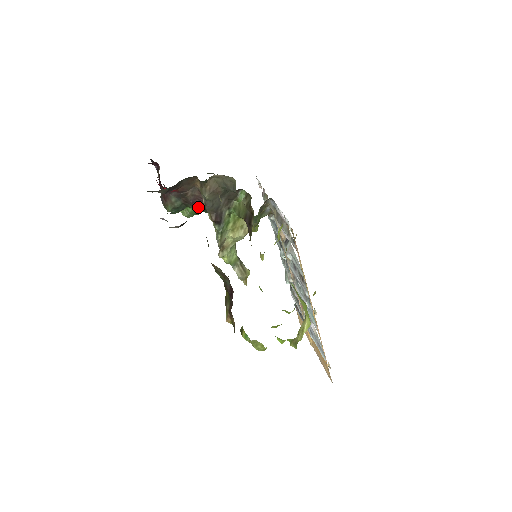
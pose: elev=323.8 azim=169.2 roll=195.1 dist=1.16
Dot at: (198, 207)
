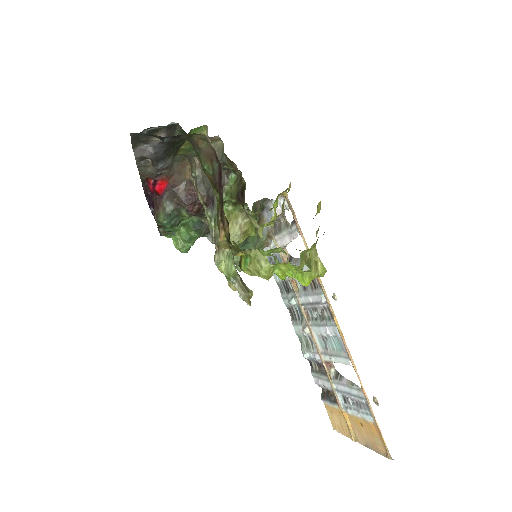
Dot at: (190, 208)
